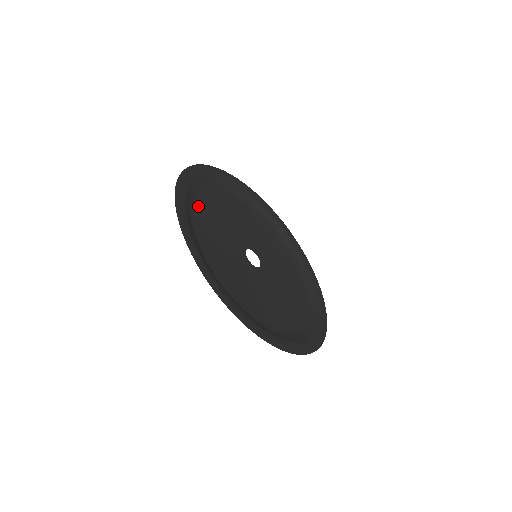
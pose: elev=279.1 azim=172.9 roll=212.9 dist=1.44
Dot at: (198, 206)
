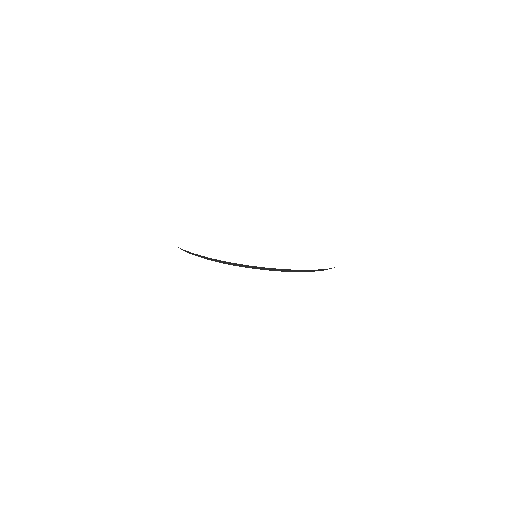
Dot at: occluded
